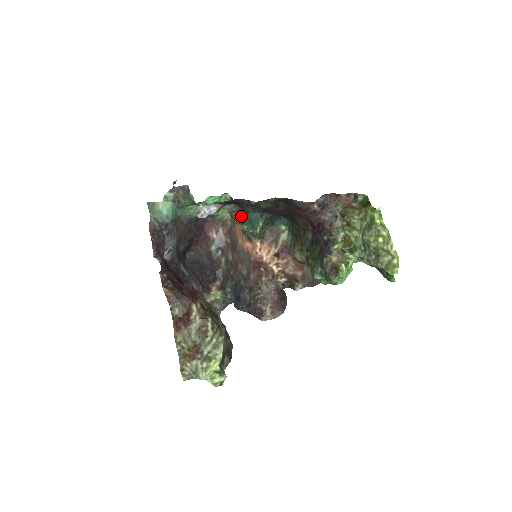
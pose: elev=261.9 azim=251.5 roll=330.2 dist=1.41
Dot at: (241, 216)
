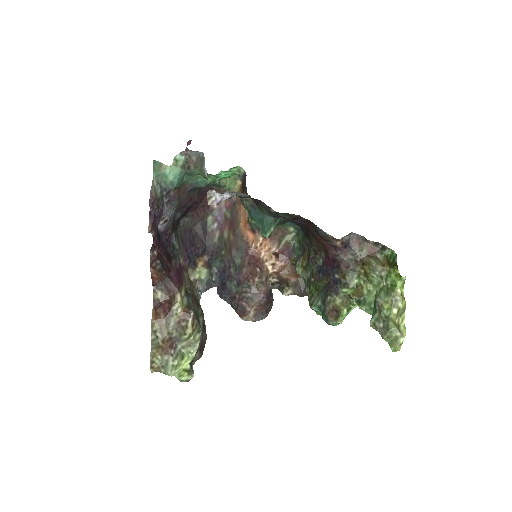
Dot at: (253, 212)
